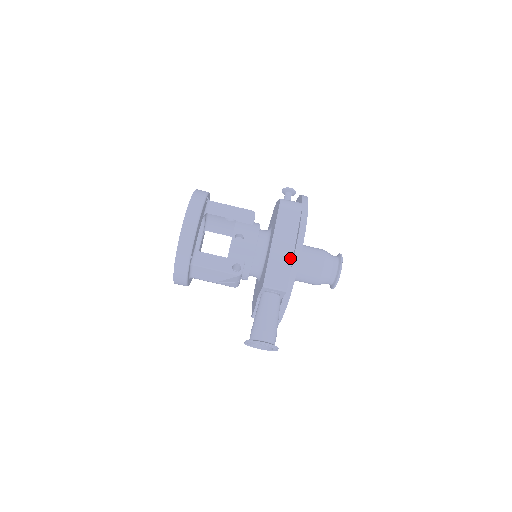
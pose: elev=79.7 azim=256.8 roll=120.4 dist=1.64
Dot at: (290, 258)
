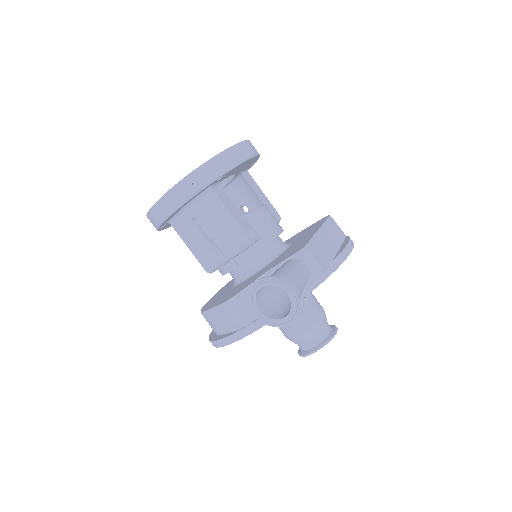
Dot at: (332, 254)
